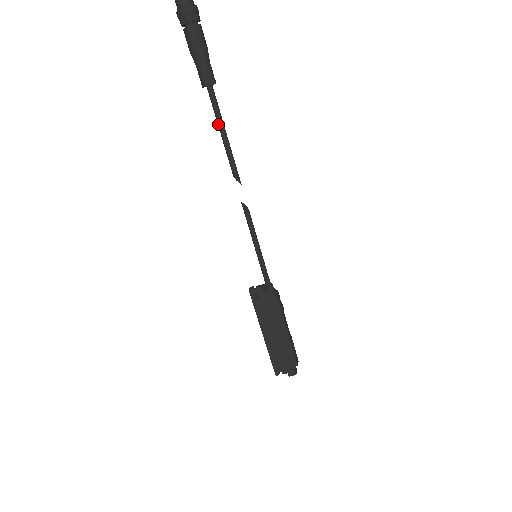
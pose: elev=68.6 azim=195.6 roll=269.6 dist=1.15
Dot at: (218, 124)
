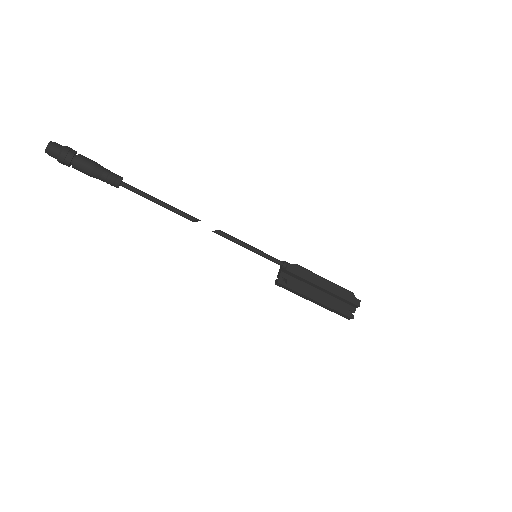
Dot at: (150, 199)
